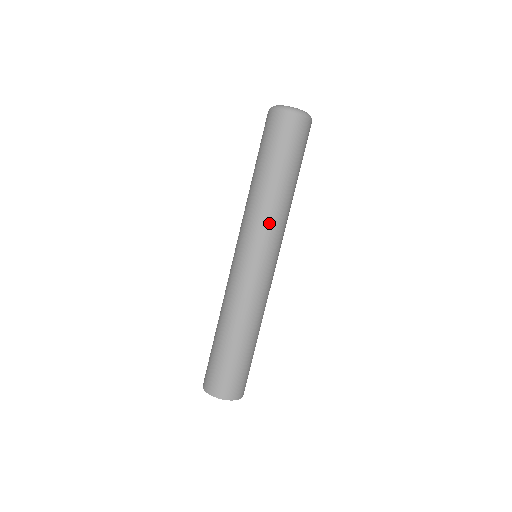
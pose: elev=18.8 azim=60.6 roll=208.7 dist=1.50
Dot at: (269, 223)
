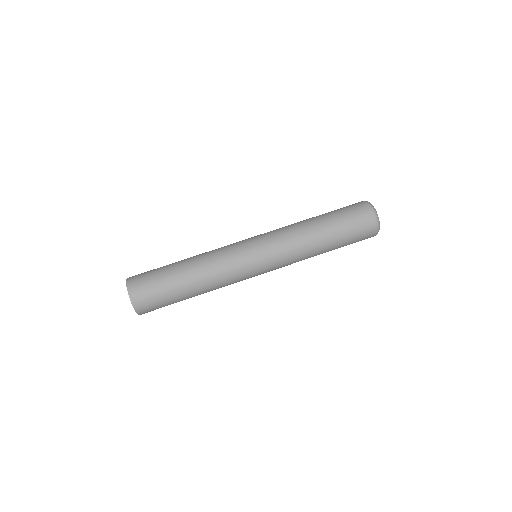
Dot at: (291, 256)
